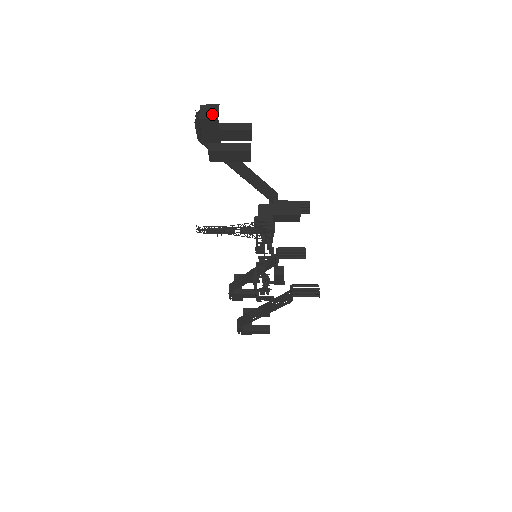
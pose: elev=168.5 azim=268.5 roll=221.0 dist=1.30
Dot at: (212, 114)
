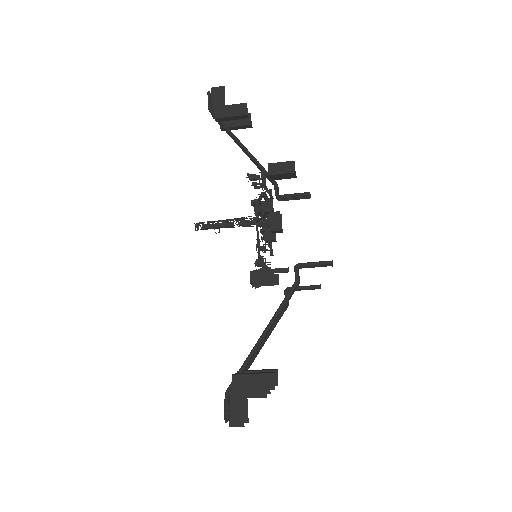
Dot at: (221, 89)
